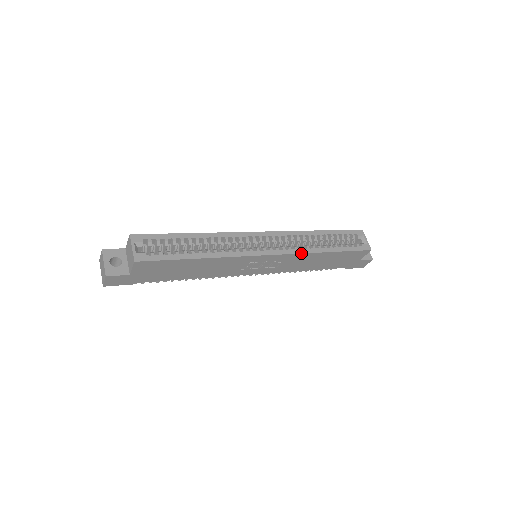
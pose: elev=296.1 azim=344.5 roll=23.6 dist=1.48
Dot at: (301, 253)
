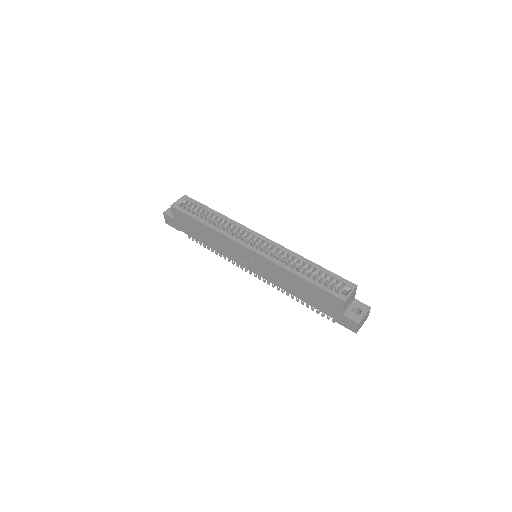
Dot at: (274, 262)
